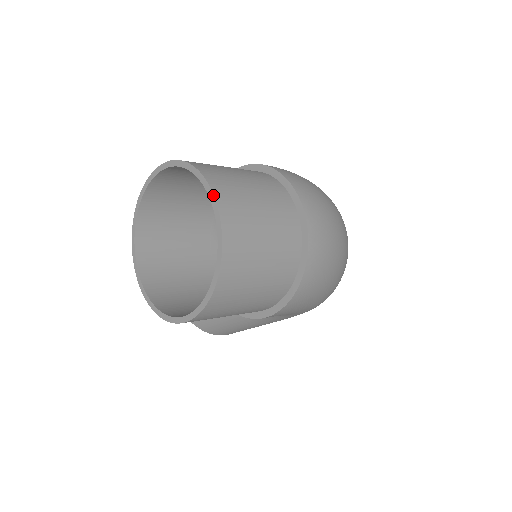
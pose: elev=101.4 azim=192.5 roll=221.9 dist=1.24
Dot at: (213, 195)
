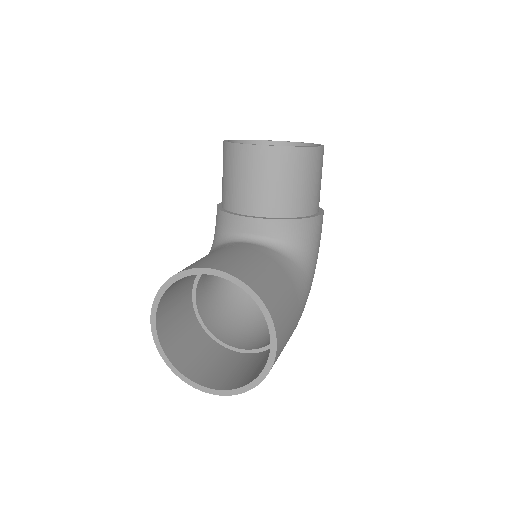
Dot at: (277, 141)
